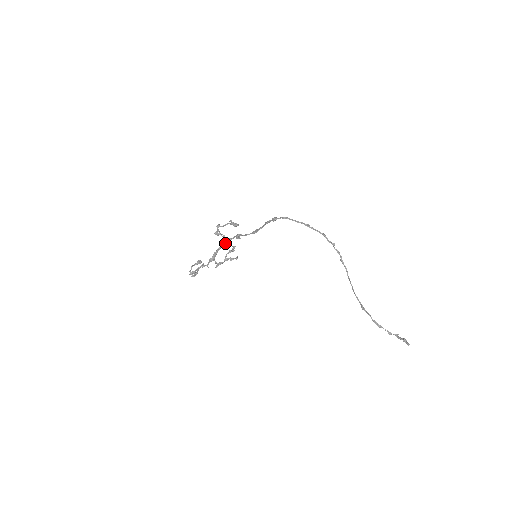
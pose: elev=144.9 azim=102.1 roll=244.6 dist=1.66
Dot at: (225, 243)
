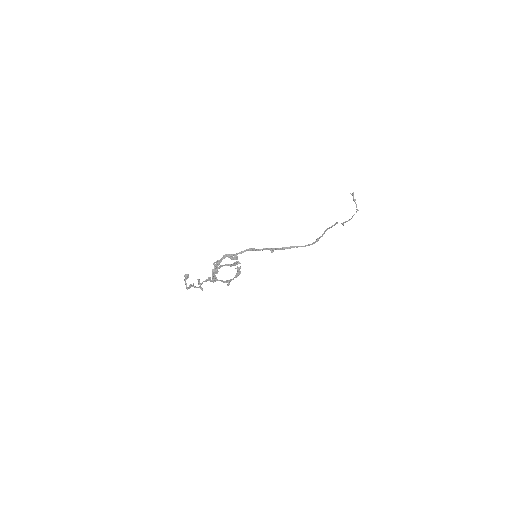
Dot at: occluded
